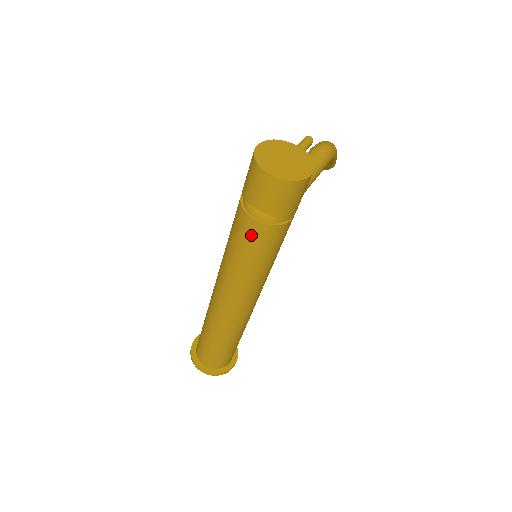
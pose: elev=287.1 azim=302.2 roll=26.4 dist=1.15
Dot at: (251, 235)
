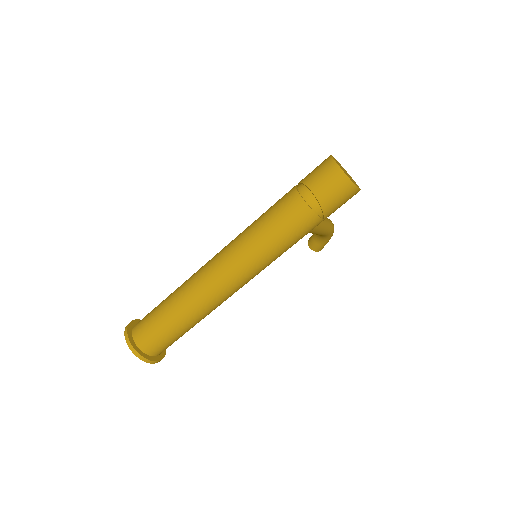
Dot at: (291, 212)
